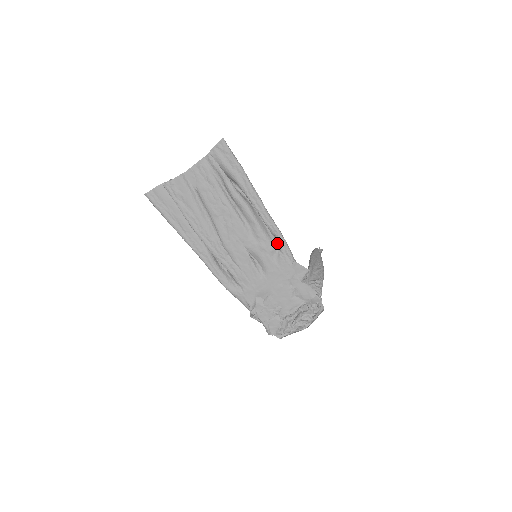
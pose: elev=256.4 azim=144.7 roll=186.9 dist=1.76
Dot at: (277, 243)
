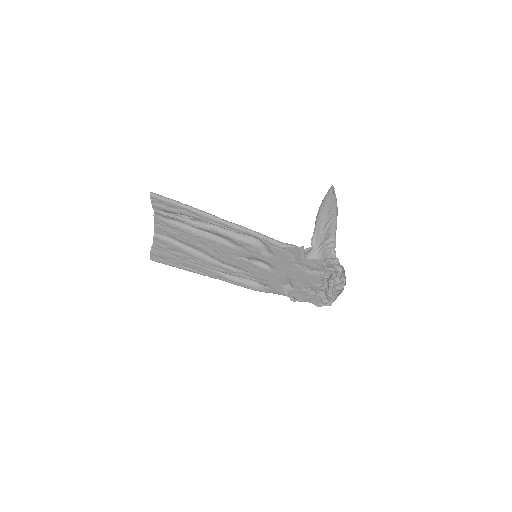
Dot at: (259, 240)
